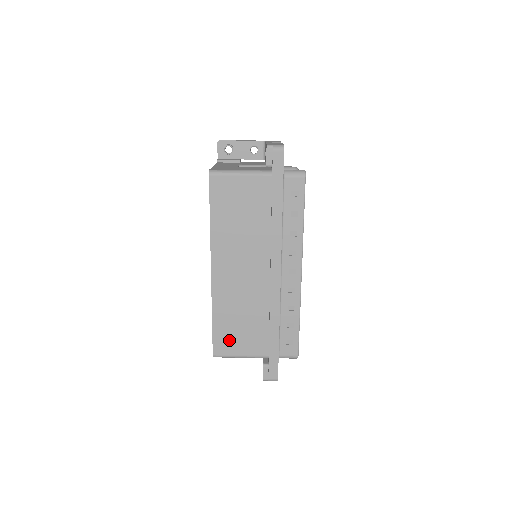
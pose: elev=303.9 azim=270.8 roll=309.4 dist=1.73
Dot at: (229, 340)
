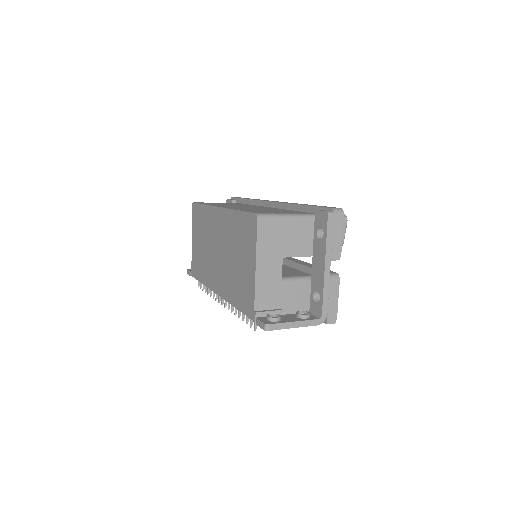
Dot at: occluded
